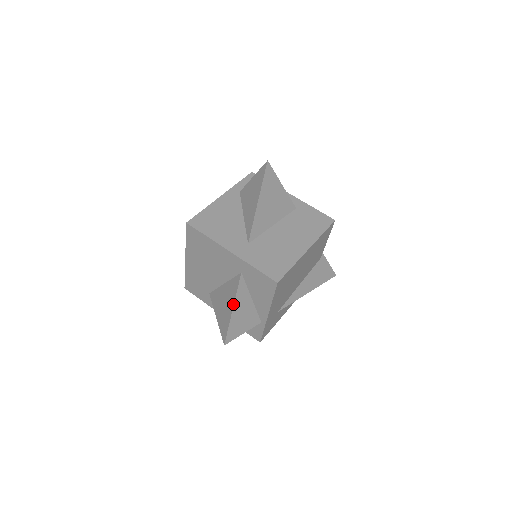
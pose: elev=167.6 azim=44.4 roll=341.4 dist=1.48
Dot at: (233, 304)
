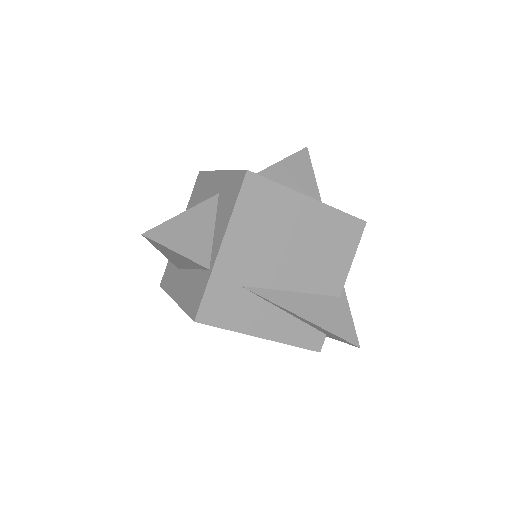
Dot at: (187, 210)
